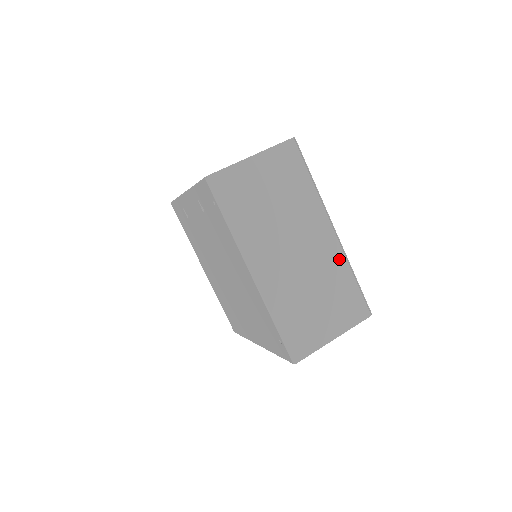
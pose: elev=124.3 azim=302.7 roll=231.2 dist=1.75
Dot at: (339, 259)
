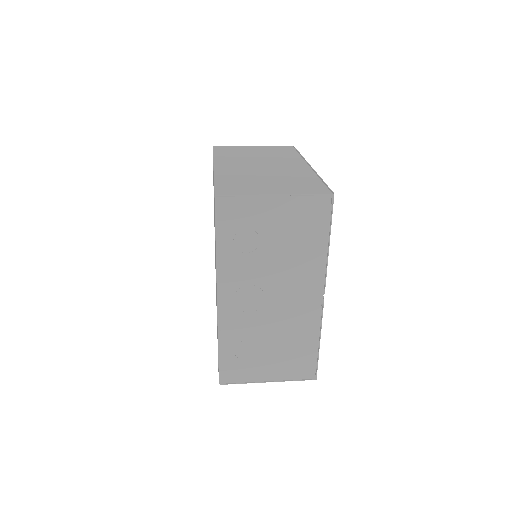
Dot at: (307, 172)
